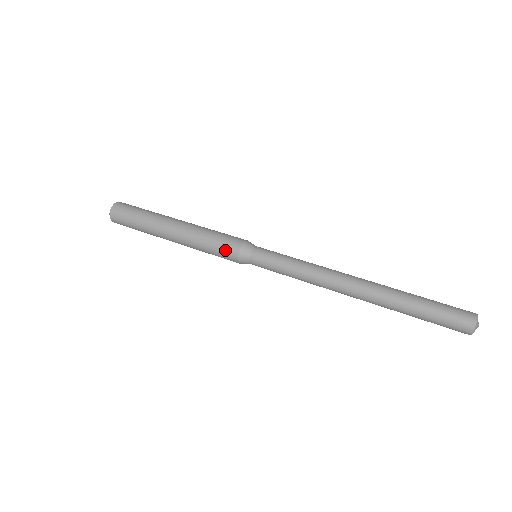
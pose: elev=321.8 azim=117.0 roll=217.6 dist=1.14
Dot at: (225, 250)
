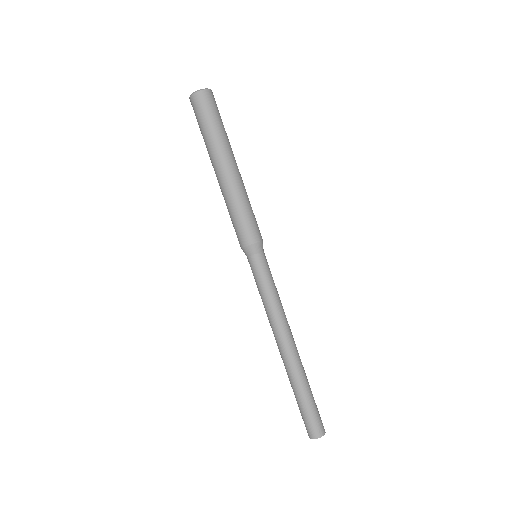
Dot at: (239, 233)
